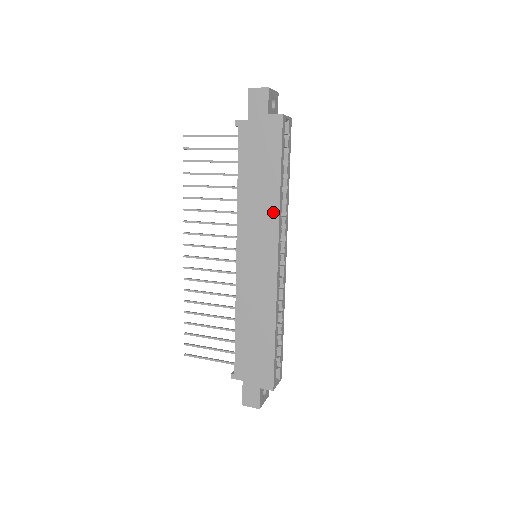
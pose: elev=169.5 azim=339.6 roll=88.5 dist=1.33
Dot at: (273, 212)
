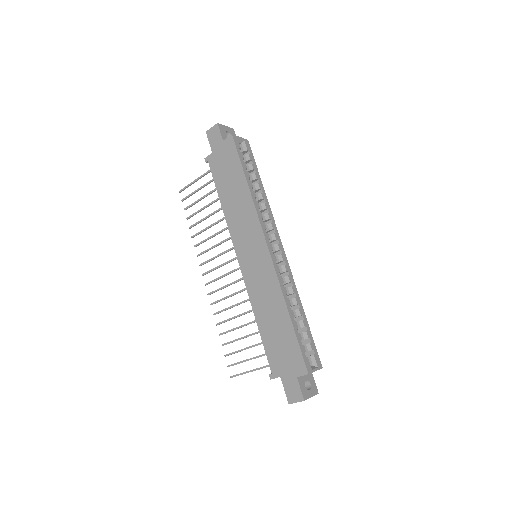
Dot at: (250, 209)
